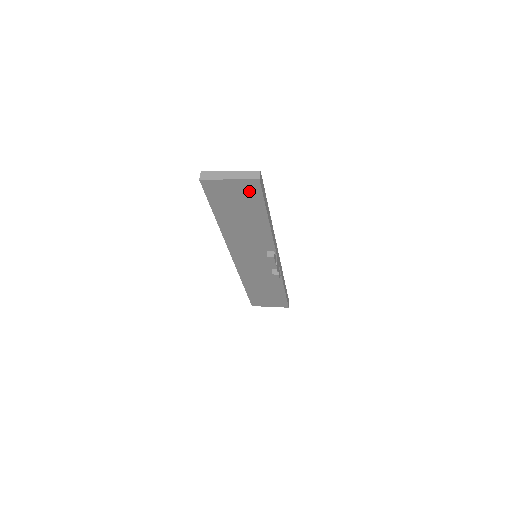
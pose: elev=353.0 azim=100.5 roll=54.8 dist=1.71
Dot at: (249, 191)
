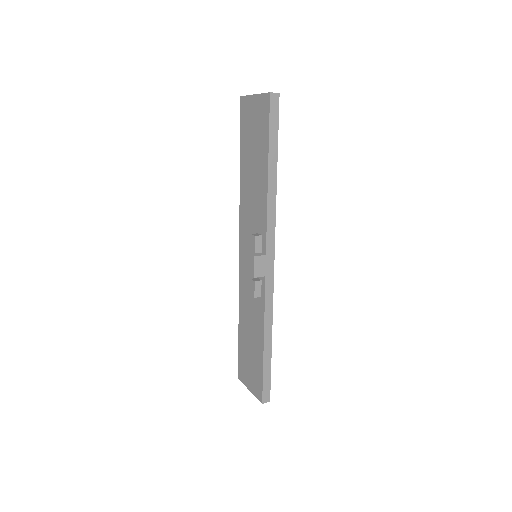
Dot at: (263, 115)
